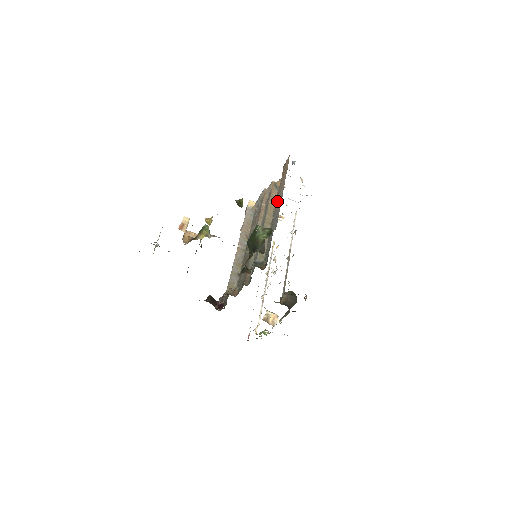
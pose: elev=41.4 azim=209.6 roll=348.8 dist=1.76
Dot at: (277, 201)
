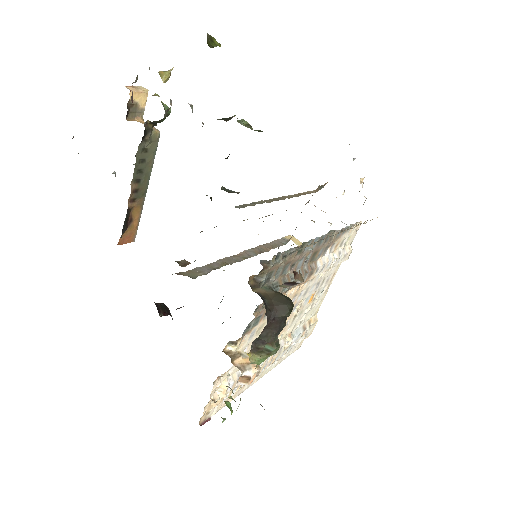
Dot at: occluded
